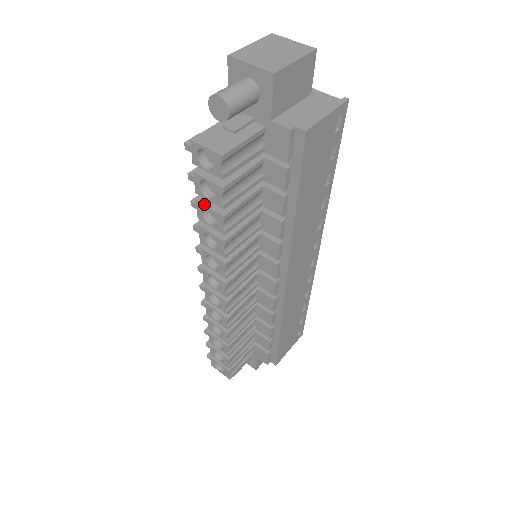
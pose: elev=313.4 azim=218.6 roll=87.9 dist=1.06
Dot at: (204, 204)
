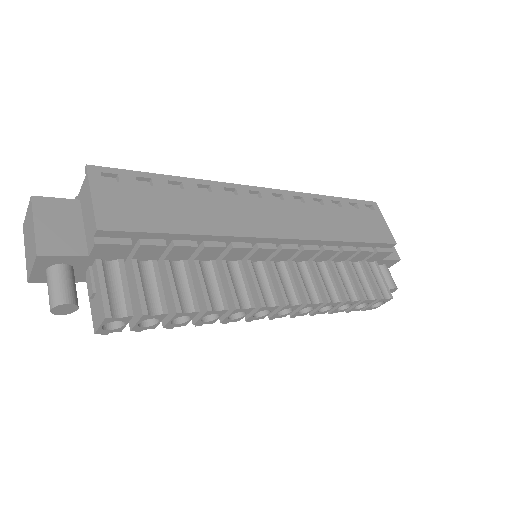
Dot at: (166, 324)
